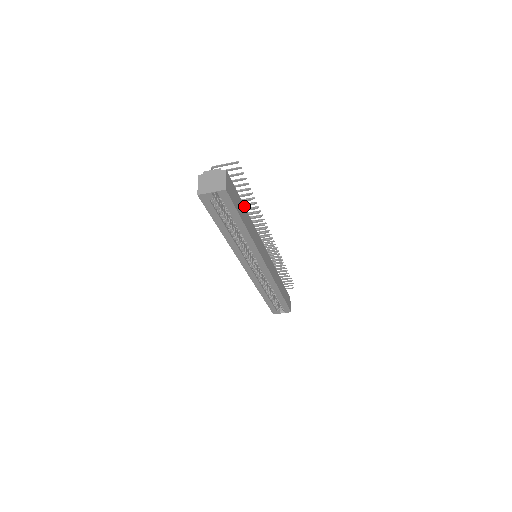
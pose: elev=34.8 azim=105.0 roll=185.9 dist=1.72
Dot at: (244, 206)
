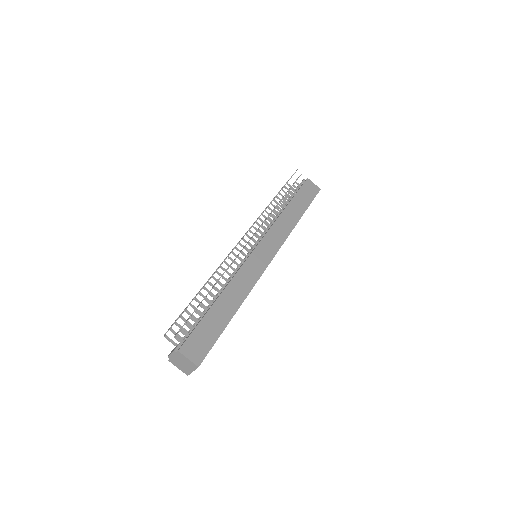
Dot at: (213, 304)
